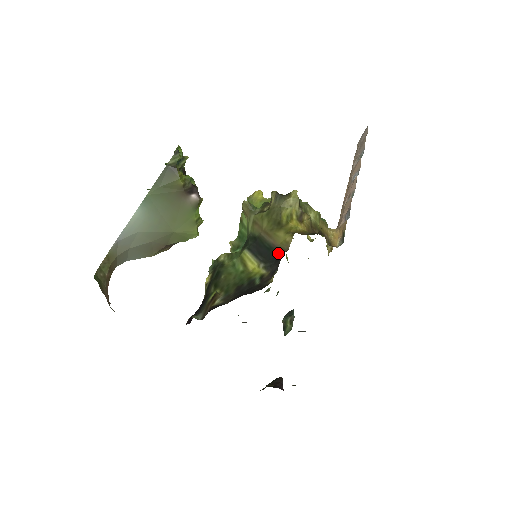
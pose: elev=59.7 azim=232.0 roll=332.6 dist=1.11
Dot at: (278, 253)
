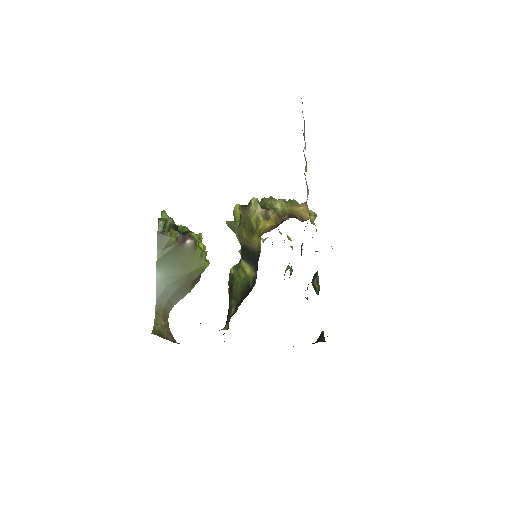
Dot at: (257, 255)
